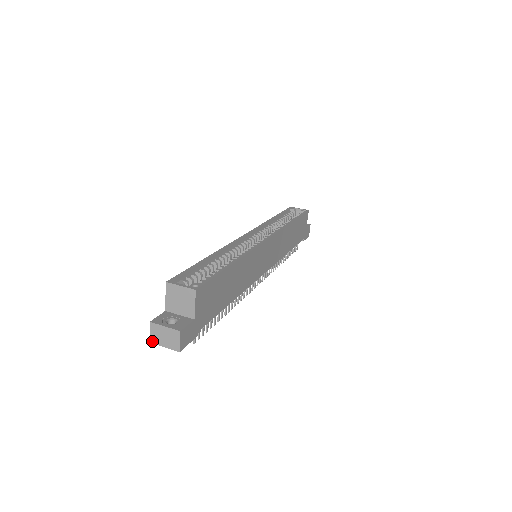
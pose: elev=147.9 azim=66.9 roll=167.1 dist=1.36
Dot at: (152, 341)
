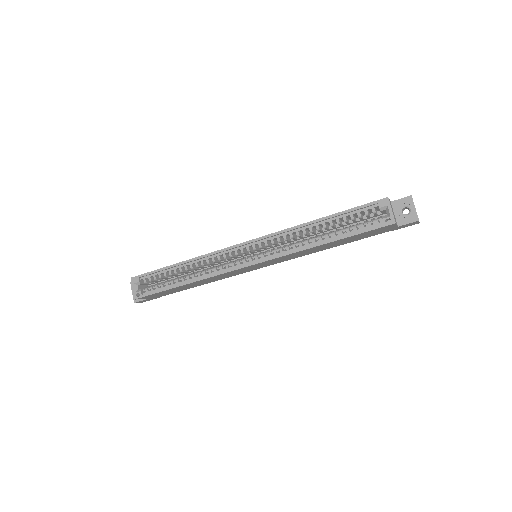
Dot at: occluded
